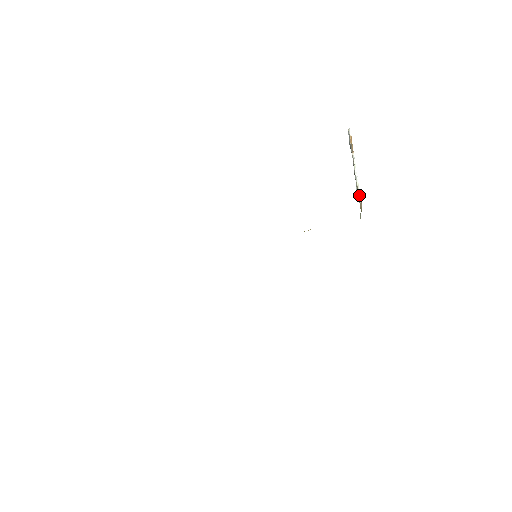
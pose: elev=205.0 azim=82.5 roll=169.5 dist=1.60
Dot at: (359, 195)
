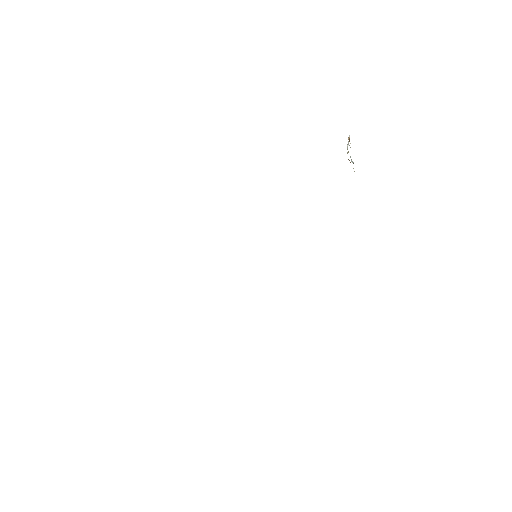
Dot at: occluded
